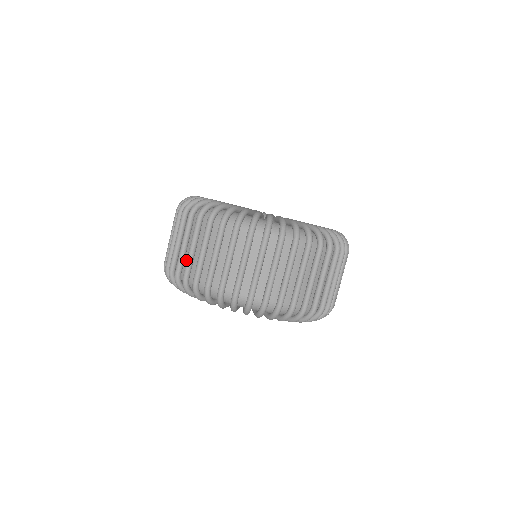
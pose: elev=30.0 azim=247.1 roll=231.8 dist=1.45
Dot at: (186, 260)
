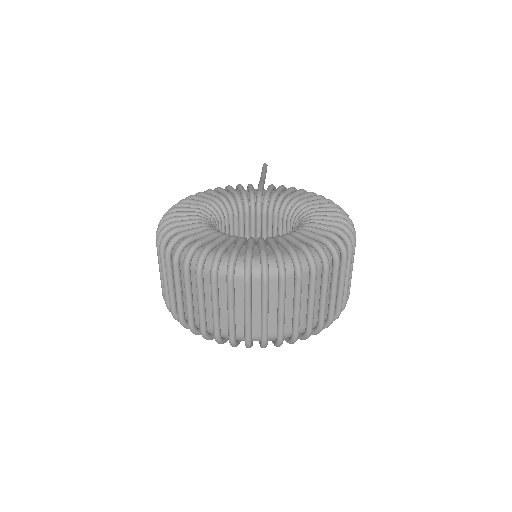
Dot at: occluded
